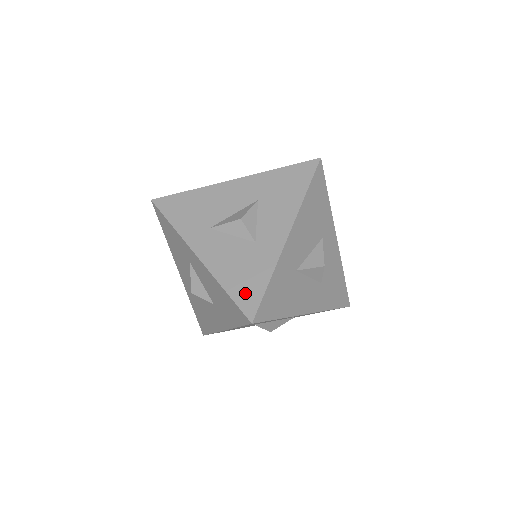
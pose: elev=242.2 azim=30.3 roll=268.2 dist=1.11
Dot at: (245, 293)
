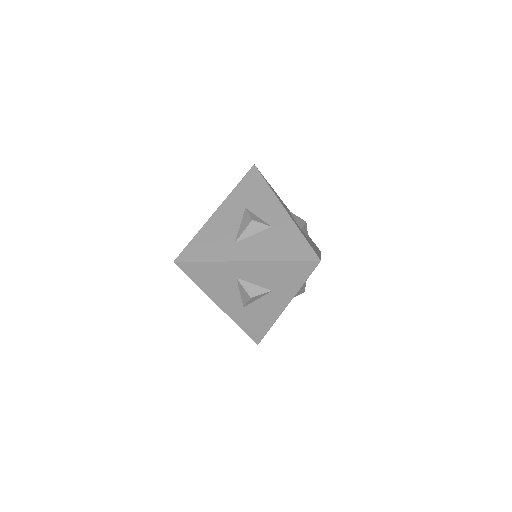
Dot at: (298, 252)
